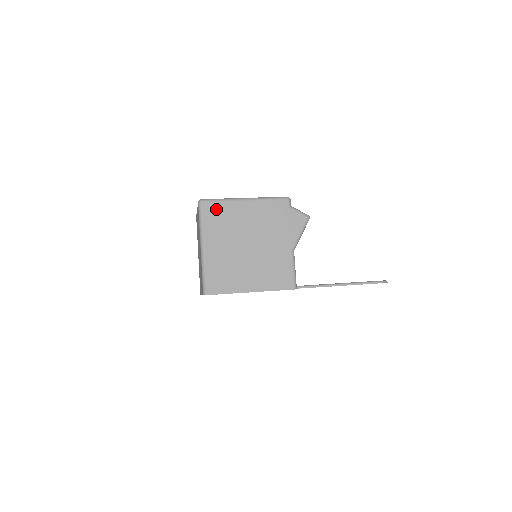
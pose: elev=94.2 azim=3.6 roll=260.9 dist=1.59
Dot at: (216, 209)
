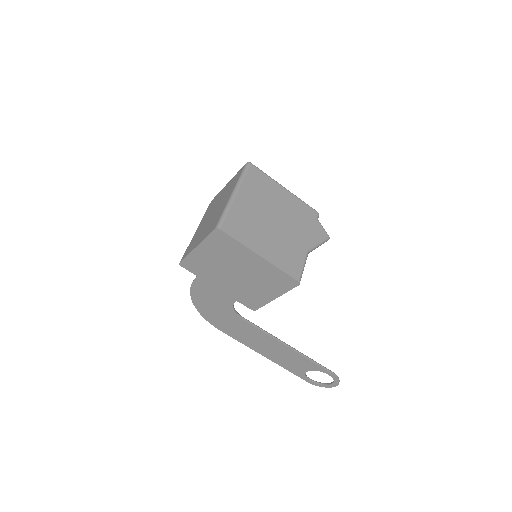
Dot at: (260, 176)
